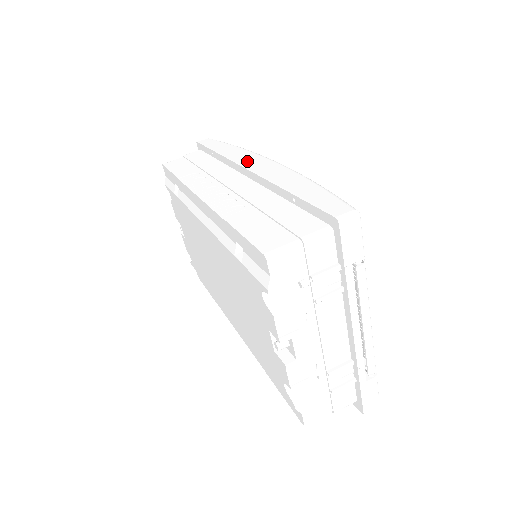
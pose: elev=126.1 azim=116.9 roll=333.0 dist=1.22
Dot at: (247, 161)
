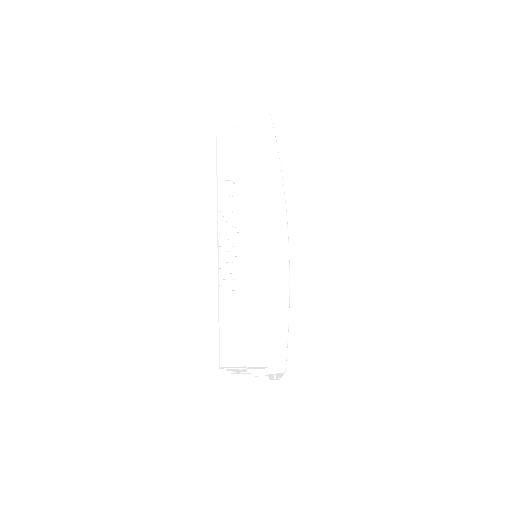
Dot at: (269, 217)
